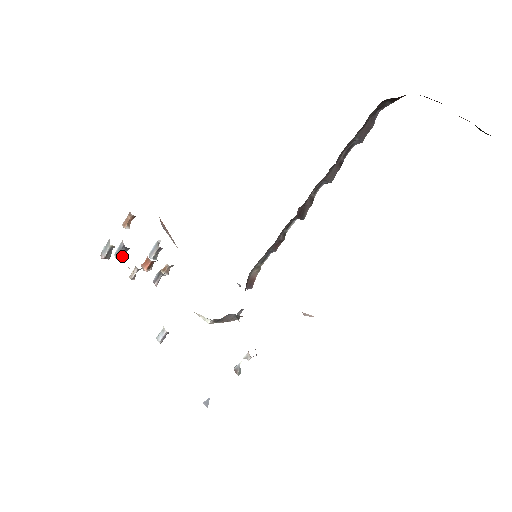
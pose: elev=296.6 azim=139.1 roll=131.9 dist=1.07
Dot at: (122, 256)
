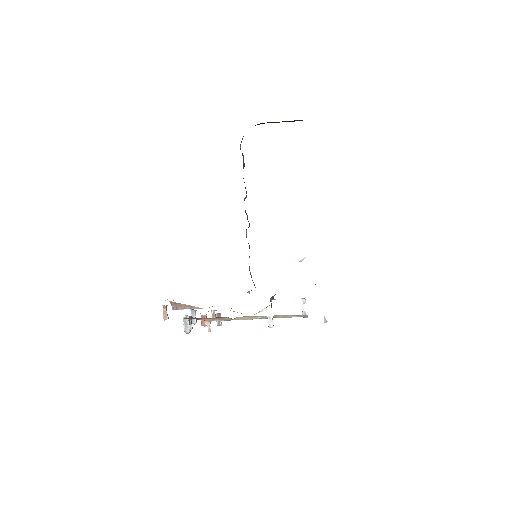
Dot at: occluded
